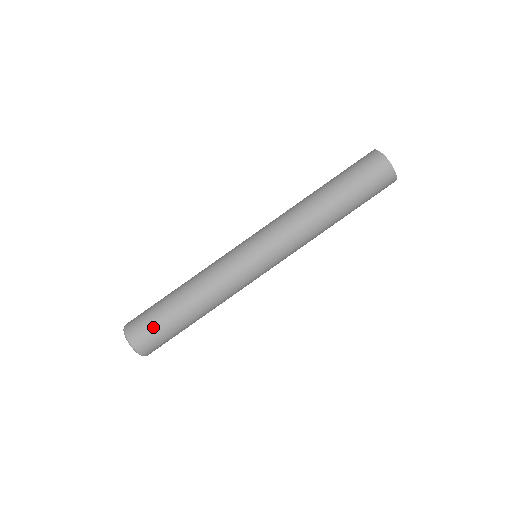
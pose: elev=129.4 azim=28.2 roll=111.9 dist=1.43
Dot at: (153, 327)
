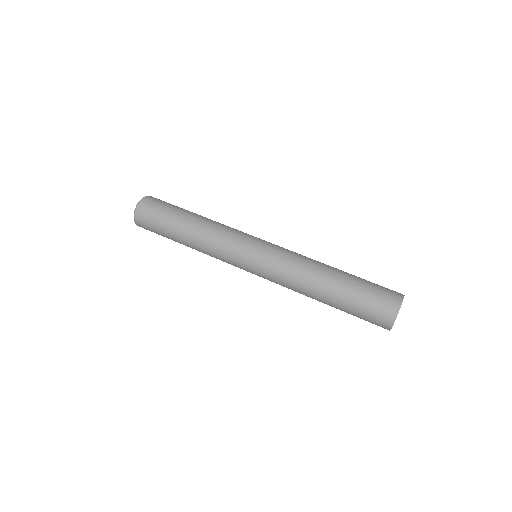
Dot at: (154, 223)
